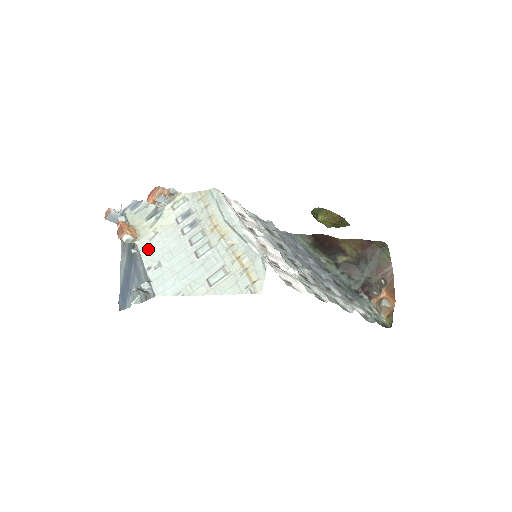
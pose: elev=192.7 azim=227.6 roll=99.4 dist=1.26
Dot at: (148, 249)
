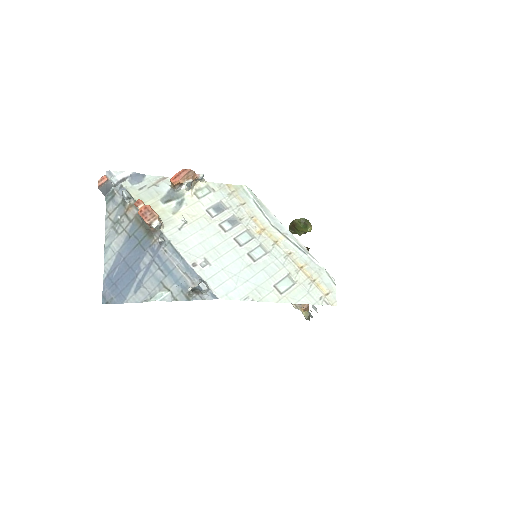
Dot at: (182, 240)
